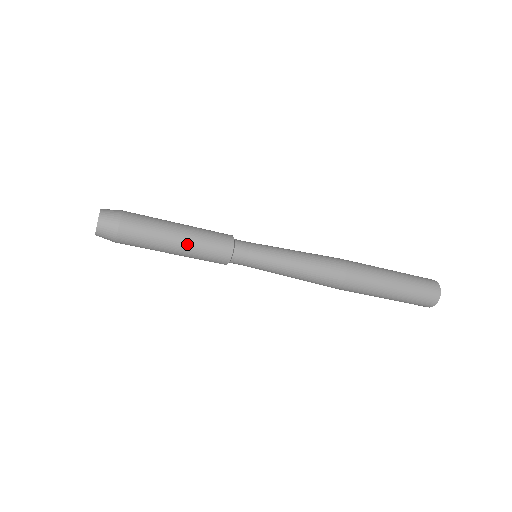
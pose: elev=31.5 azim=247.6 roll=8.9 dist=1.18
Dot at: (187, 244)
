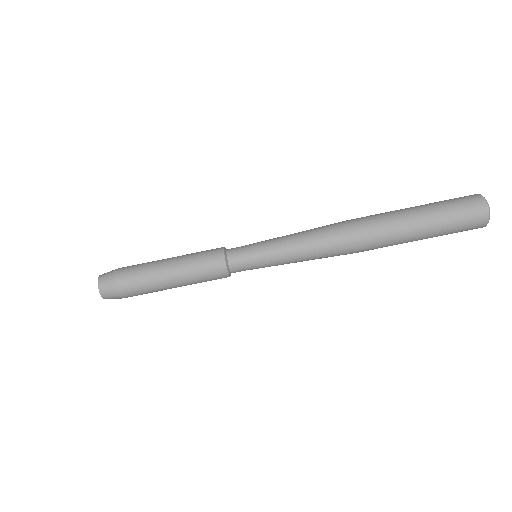
Dot at: (178, 260)
